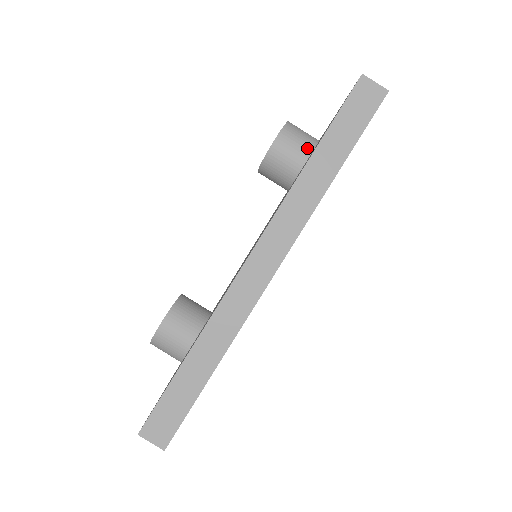
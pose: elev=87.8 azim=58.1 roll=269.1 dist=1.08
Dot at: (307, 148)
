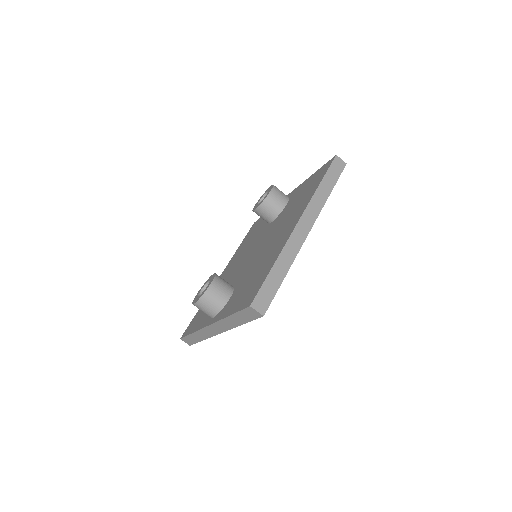
Dot at: (286, 198)
